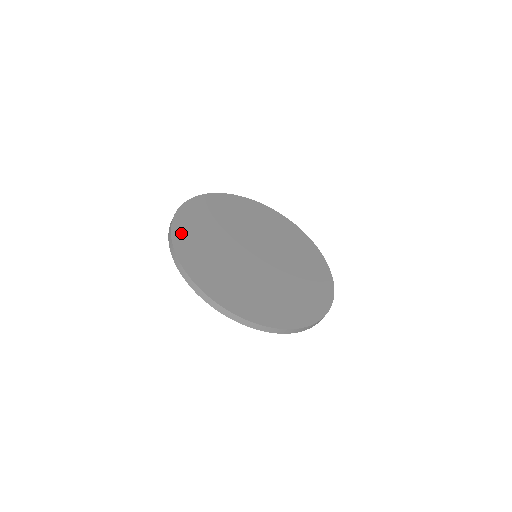
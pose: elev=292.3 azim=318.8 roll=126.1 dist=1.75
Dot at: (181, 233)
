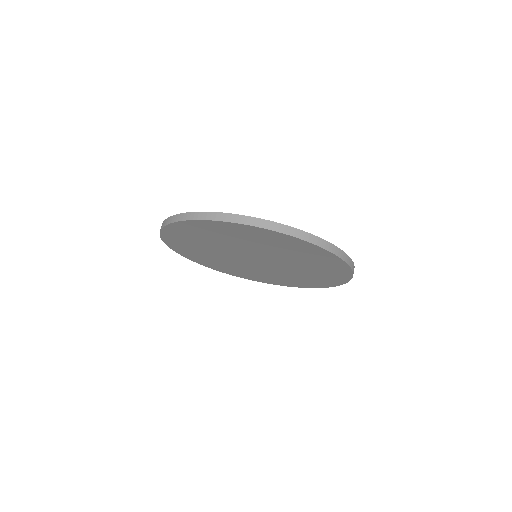
Dot at: occluded
